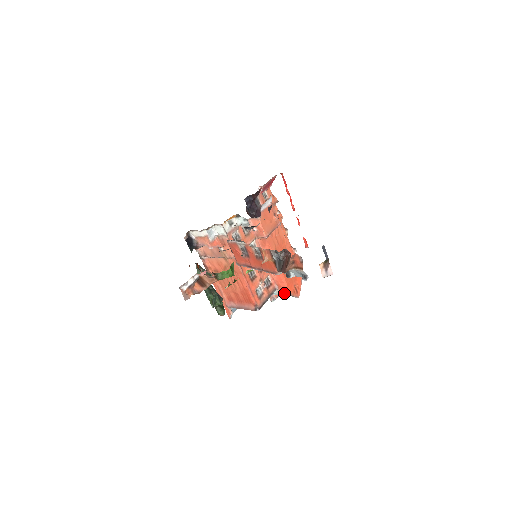
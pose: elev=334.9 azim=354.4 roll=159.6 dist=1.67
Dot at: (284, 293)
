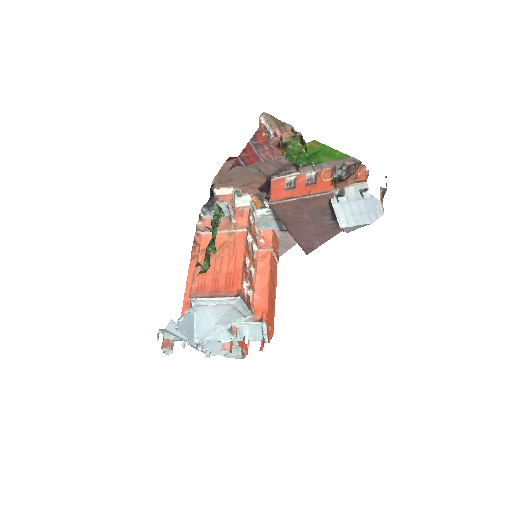
Dot at: (260, 319)
